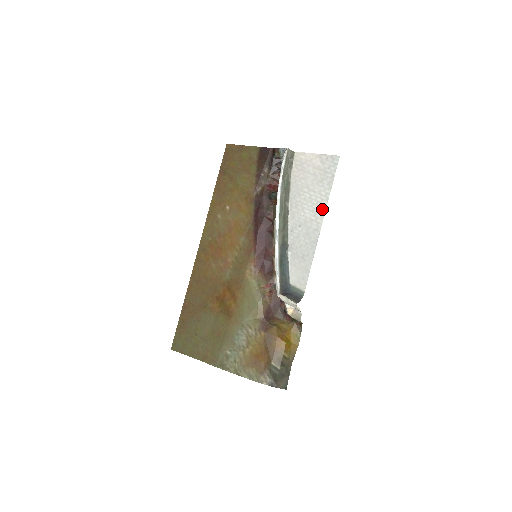
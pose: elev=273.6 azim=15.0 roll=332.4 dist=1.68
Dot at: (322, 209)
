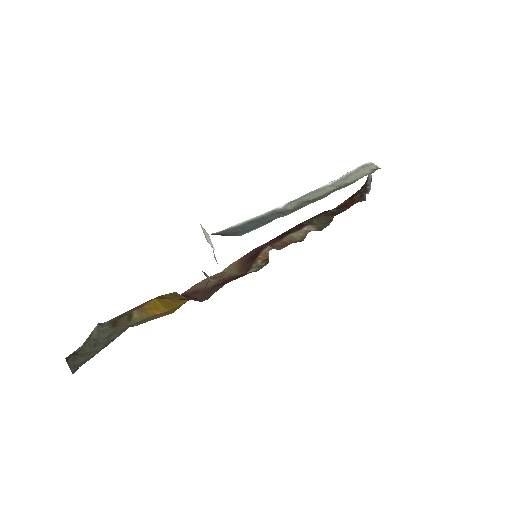
Dot at: occluded
